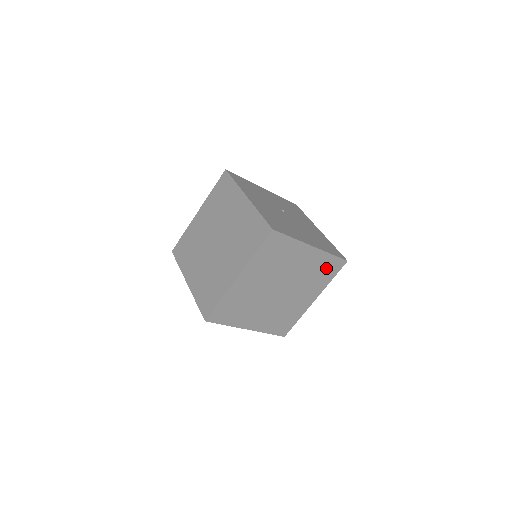
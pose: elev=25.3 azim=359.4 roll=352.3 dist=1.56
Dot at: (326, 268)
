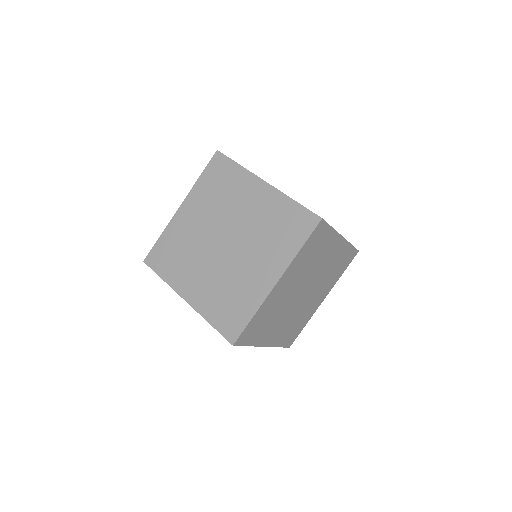
Dot at: (343, 261)
